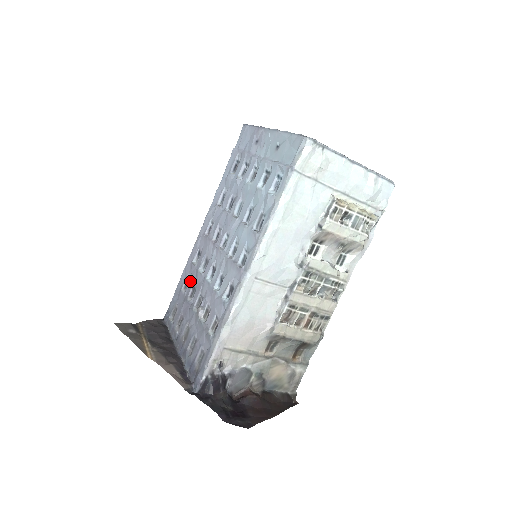
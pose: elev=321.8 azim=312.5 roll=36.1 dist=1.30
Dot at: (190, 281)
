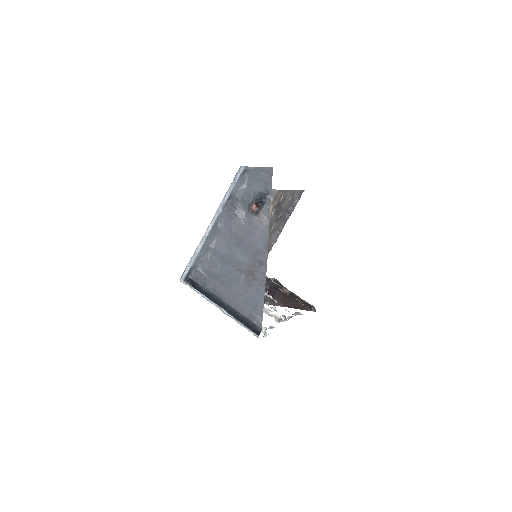
Dot at: occluded
